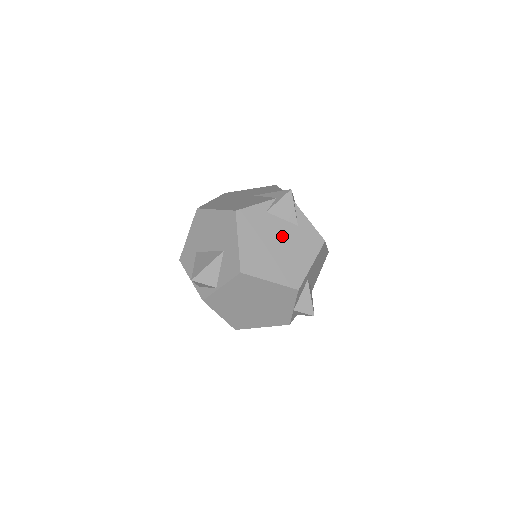
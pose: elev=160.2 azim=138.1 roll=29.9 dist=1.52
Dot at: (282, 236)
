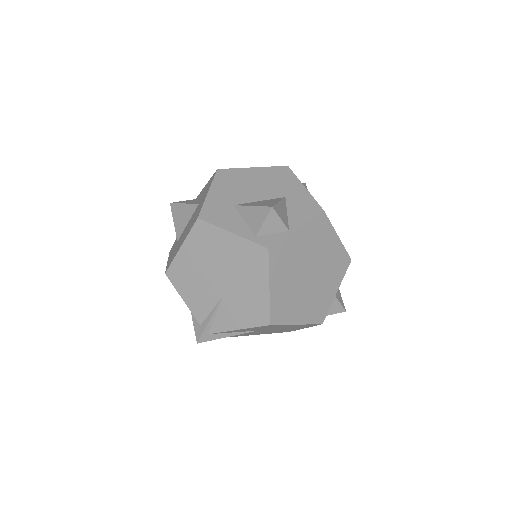
Dot at: occluded
